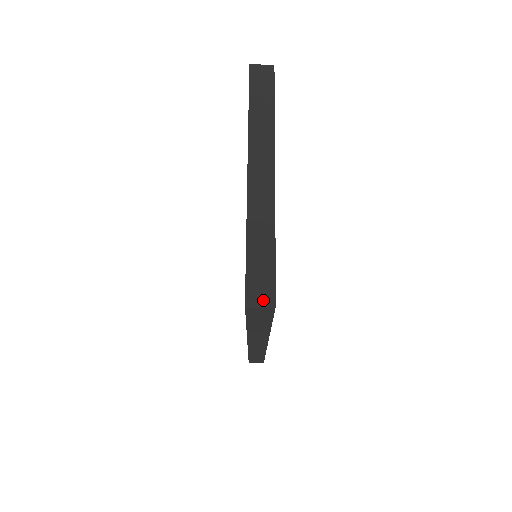
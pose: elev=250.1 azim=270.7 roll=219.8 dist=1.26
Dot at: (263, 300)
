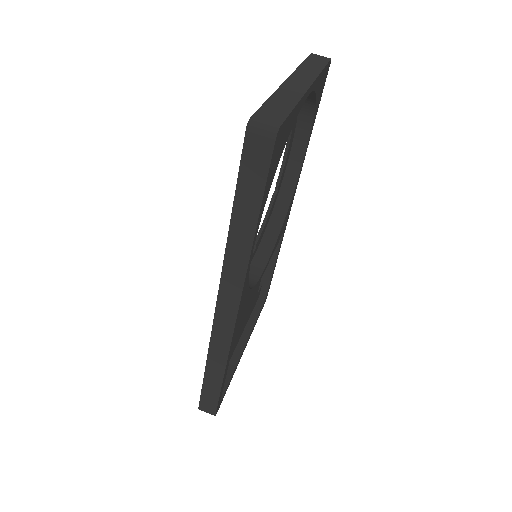
Dot at: (267, 124)
